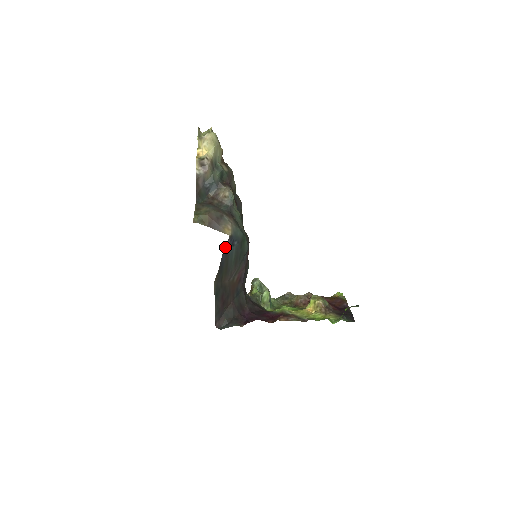
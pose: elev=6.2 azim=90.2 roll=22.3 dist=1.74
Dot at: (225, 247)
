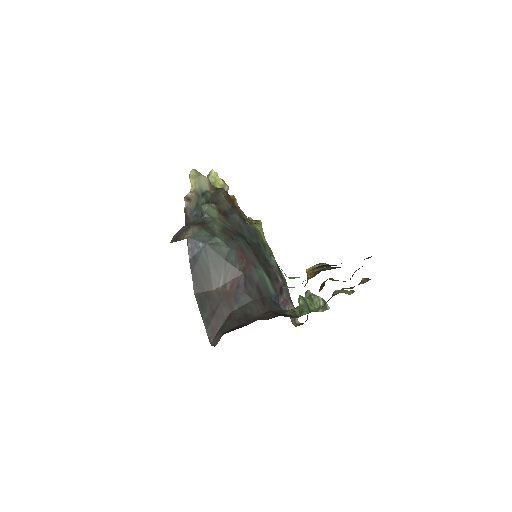
Dot at: (189, 252)
